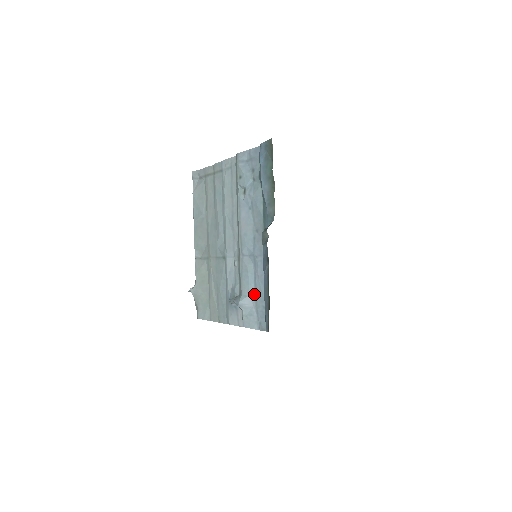
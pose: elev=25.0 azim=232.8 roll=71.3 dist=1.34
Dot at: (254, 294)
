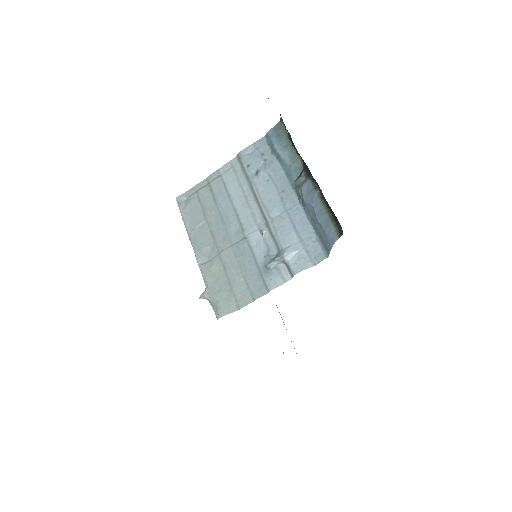
Dot at: (298, 239)
